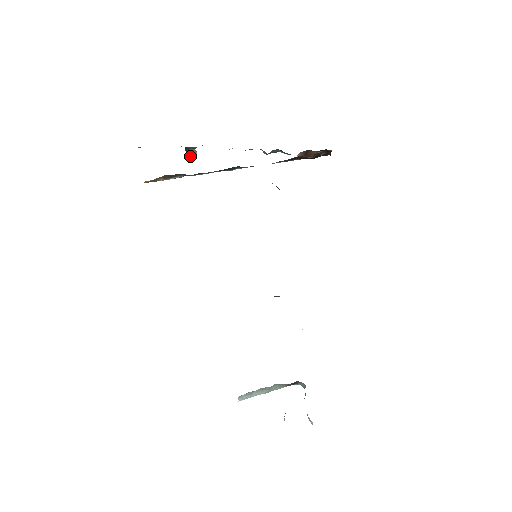
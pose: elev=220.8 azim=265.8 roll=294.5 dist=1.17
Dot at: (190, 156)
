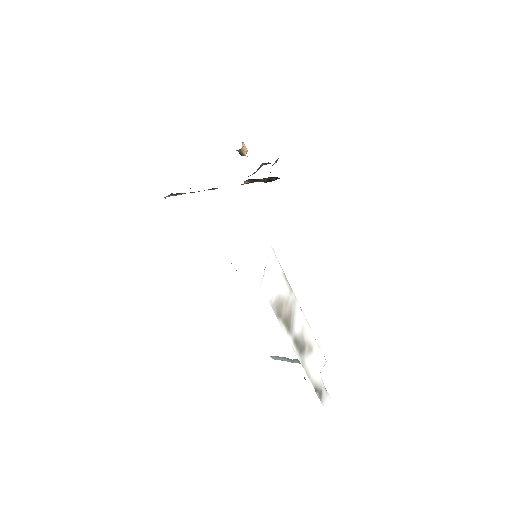
Dot at: (241, 155)
